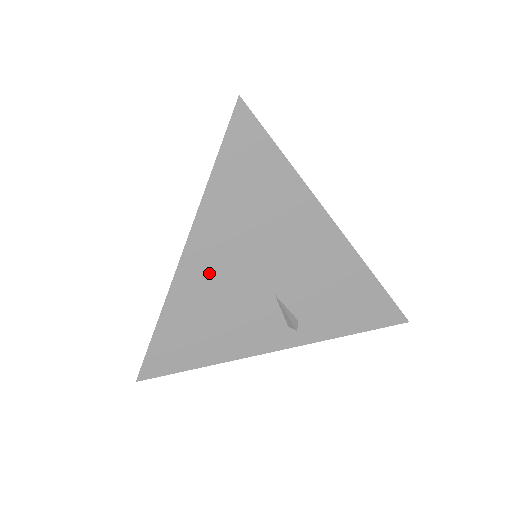
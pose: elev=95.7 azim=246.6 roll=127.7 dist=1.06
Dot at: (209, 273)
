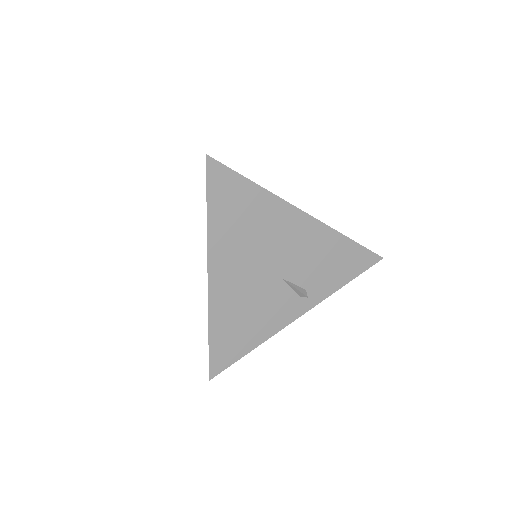
Dot at: (231, 283)
